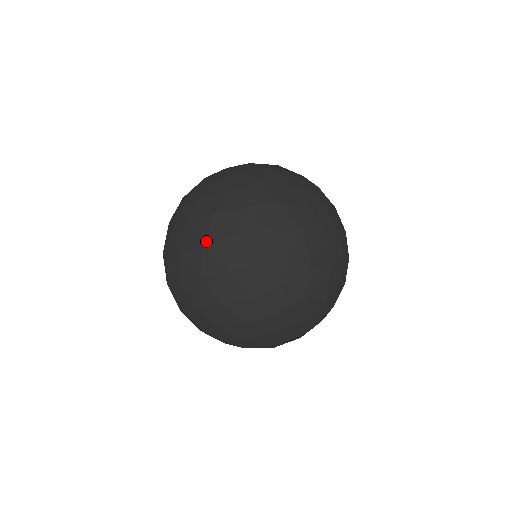
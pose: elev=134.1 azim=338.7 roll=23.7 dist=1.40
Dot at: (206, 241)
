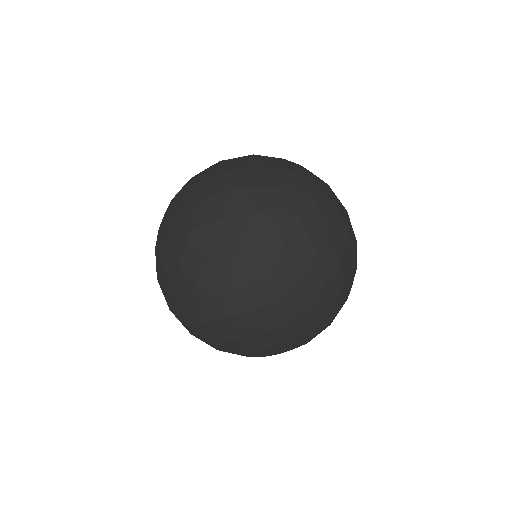
Dot at: (156, 245)
